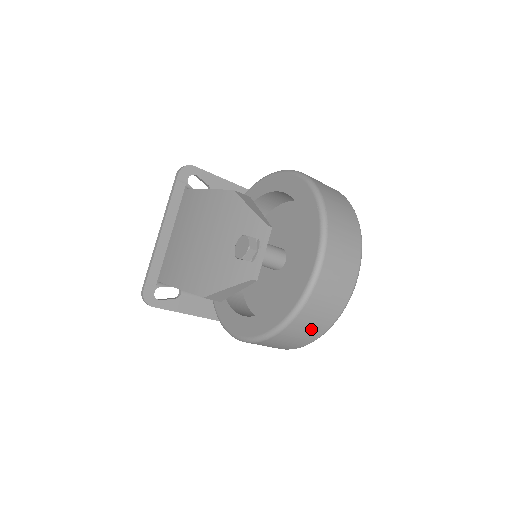
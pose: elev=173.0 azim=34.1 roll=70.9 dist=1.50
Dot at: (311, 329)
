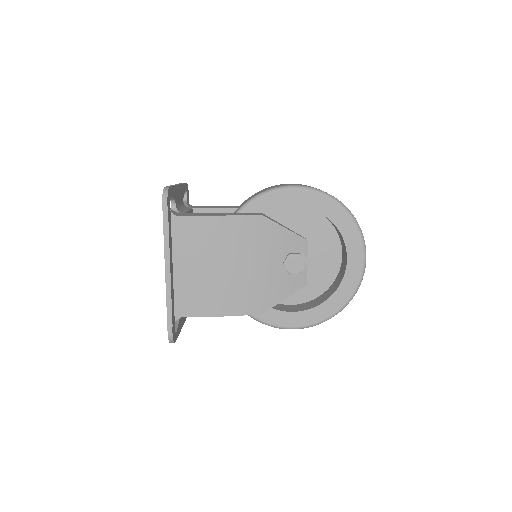
Dot at: occluded
